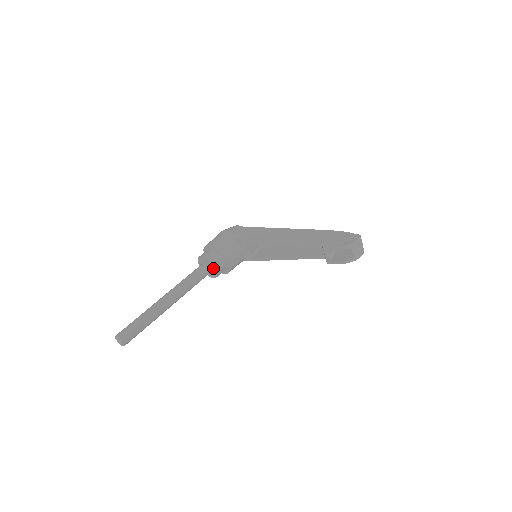
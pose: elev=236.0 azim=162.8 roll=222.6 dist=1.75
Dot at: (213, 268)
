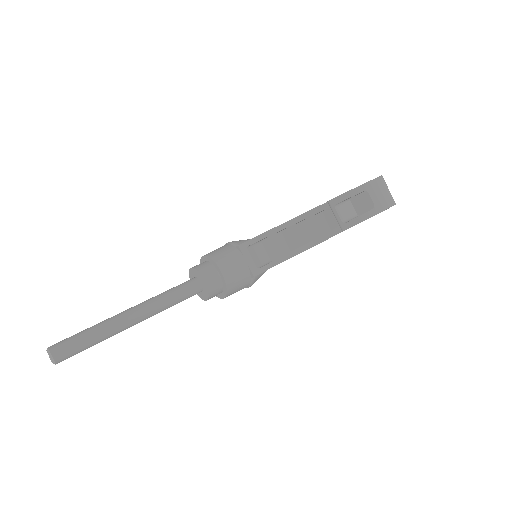
Dot at: (202, 279)
